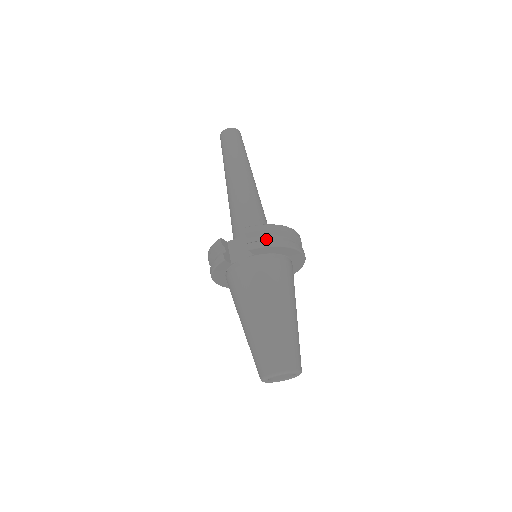
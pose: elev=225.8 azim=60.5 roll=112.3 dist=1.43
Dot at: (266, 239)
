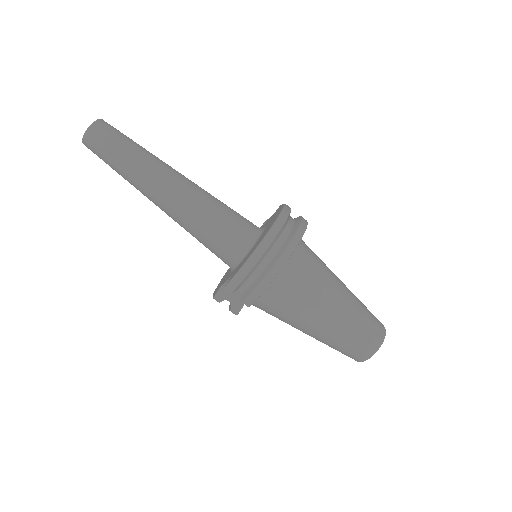
Dot at: (254, 280)
